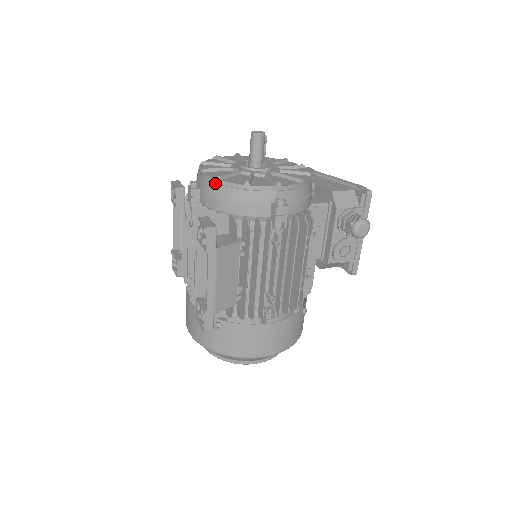
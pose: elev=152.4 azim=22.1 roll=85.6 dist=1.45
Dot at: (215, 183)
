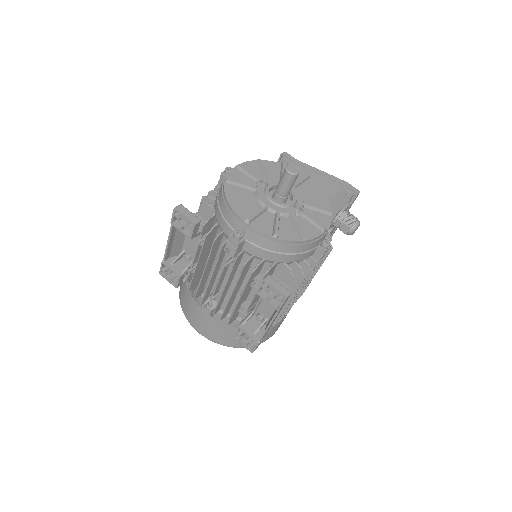
Dot at: (271, 240)
